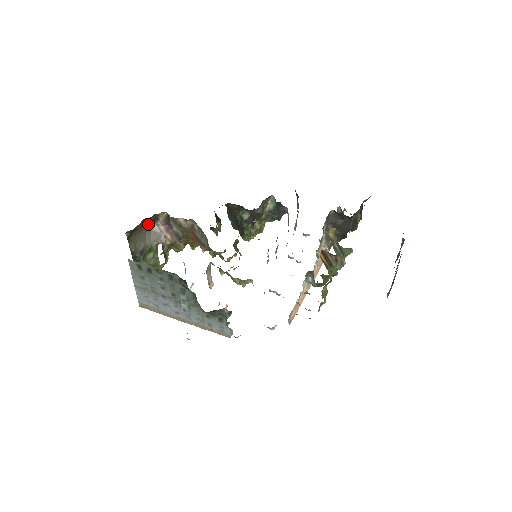
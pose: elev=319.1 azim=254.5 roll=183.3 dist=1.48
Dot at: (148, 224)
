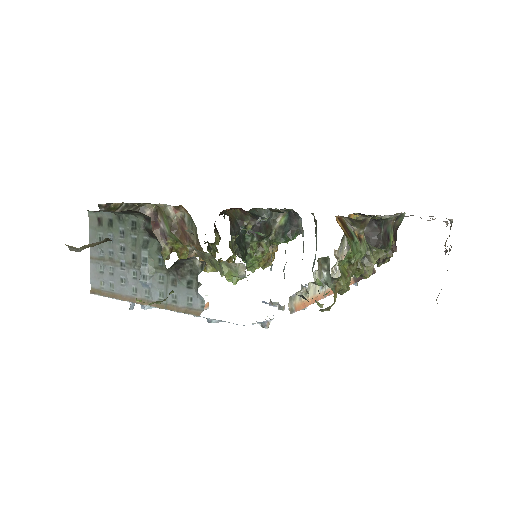
Dot at: occluded
